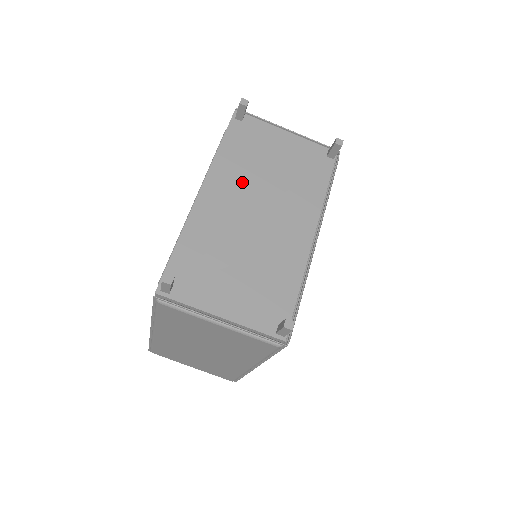
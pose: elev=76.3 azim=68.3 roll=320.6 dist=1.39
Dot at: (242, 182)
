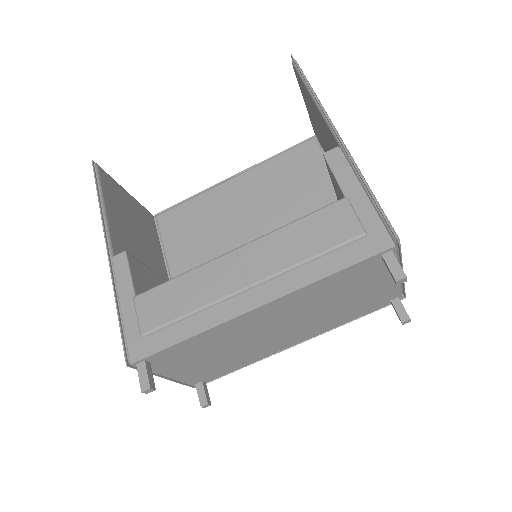
Dot at: (301, 308)
